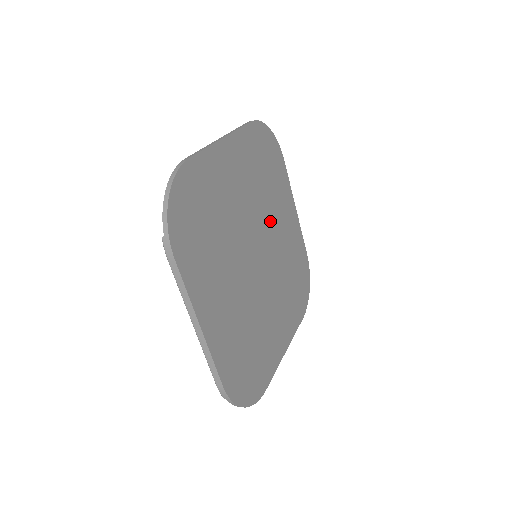
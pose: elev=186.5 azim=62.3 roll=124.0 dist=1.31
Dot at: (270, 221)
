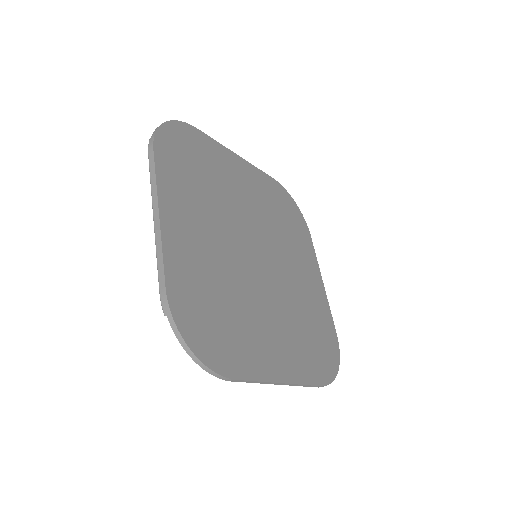
Dot at: (282, 251)
